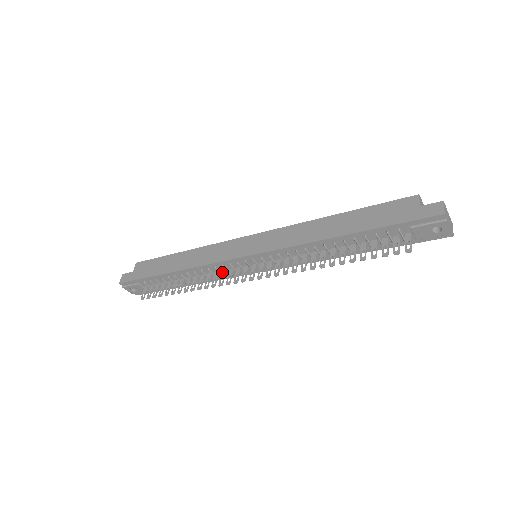
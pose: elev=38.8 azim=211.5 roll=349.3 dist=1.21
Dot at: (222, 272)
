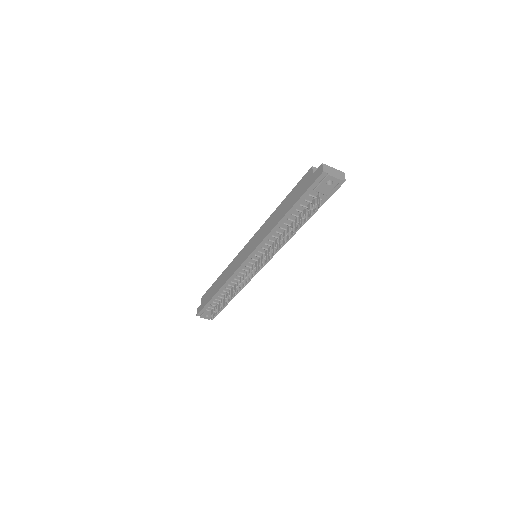
Dot at: (243, 277)
